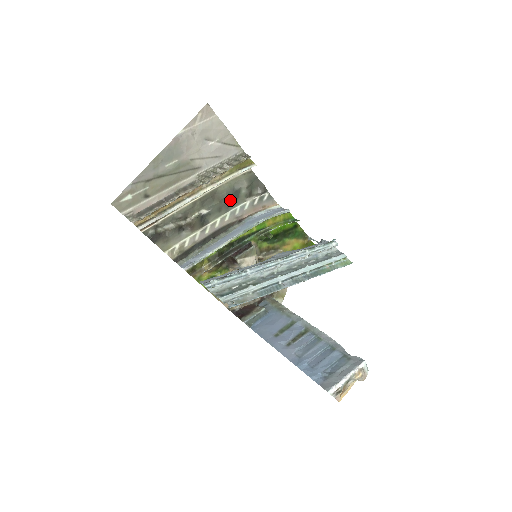
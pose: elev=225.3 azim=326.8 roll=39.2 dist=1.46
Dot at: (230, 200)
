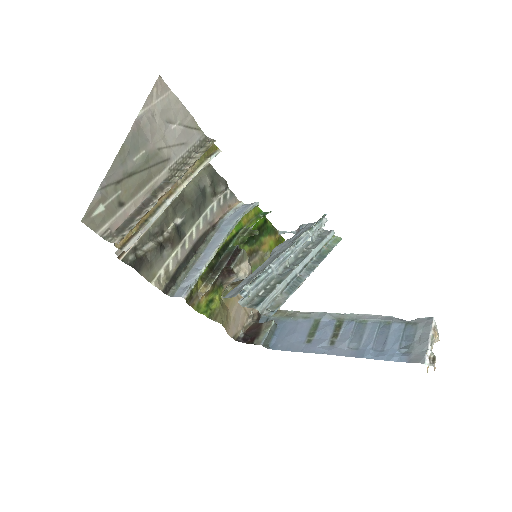
Dot at: (200, 202)
